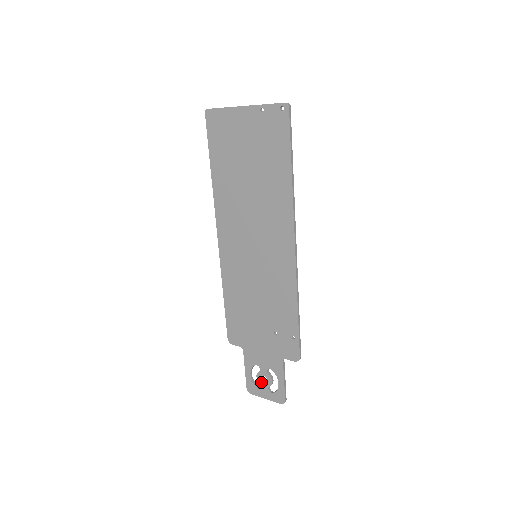
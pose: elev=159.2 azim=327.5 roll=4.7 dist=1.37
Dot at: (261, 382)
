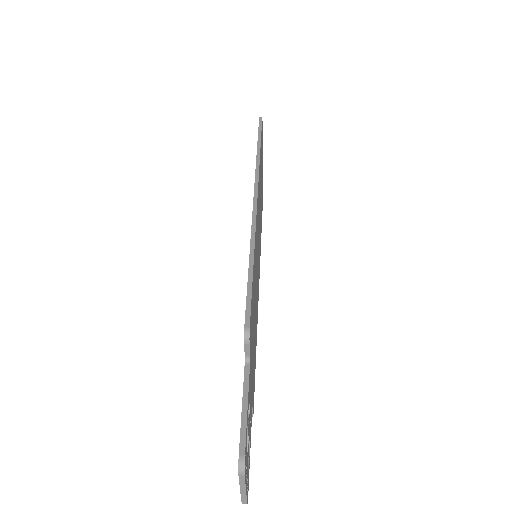
Dot at: occluded
